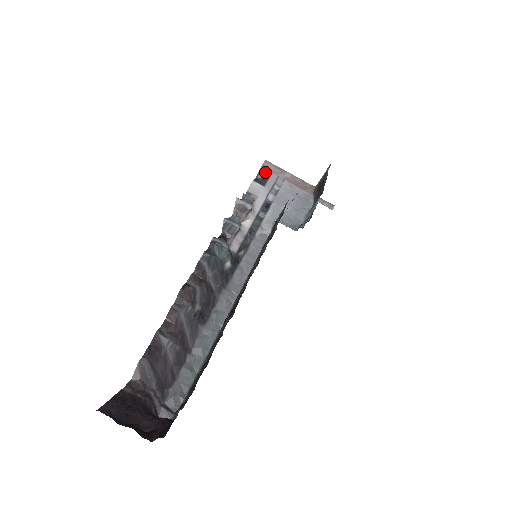
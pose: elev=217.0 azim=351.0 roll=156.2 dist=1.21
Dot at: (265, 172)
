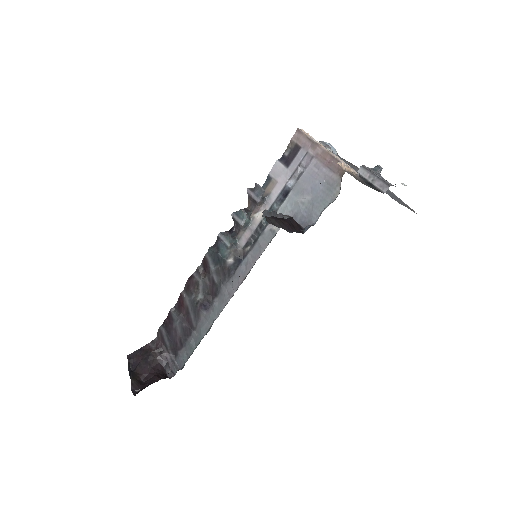
Dot at: (294, 147)
